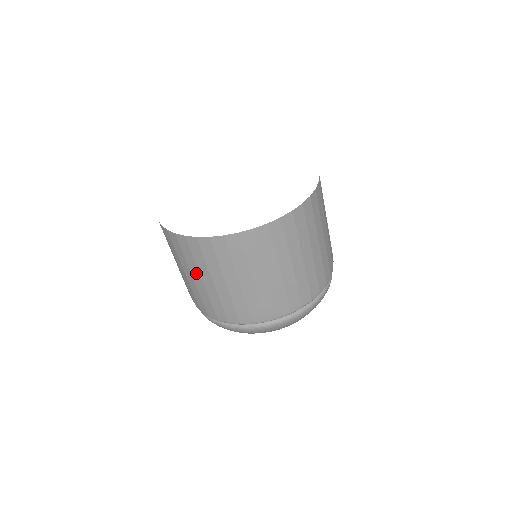
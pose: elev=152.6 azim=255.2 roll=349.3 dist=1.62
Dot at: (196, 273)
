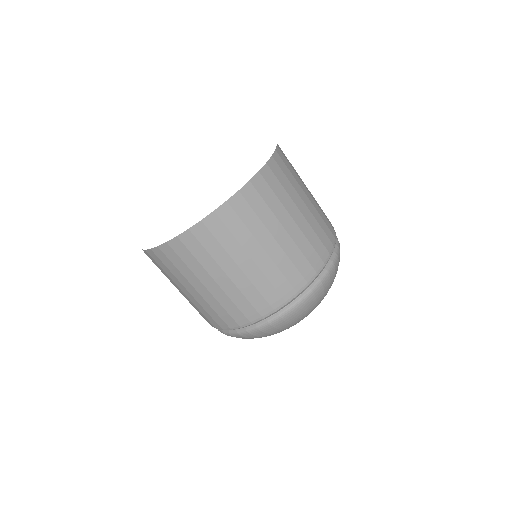
Dot at: (180, 284)
